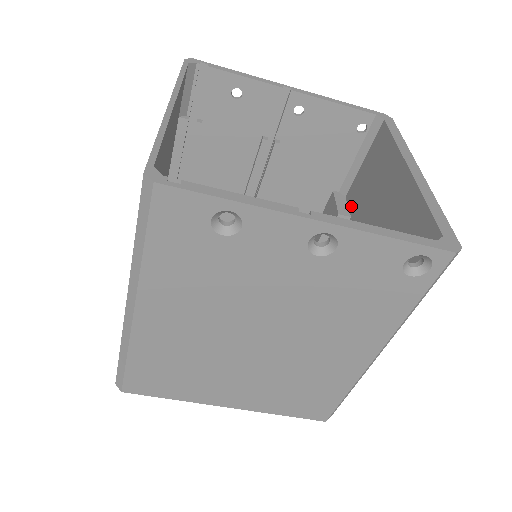
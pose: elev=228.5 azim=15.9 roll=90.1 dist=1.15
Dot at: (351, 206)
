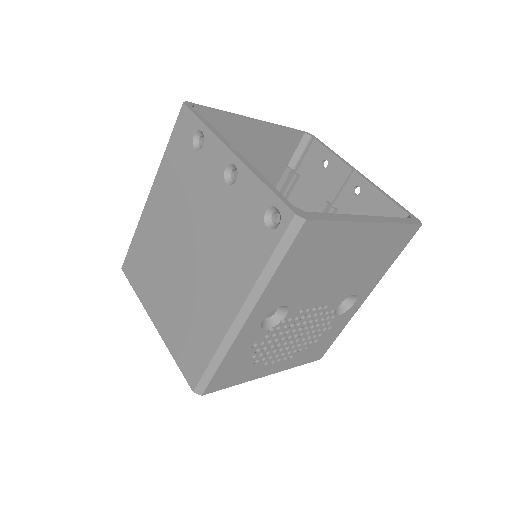
Dot at: occluded
